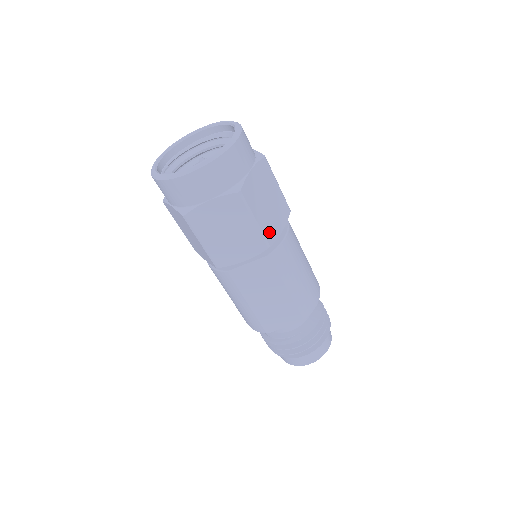
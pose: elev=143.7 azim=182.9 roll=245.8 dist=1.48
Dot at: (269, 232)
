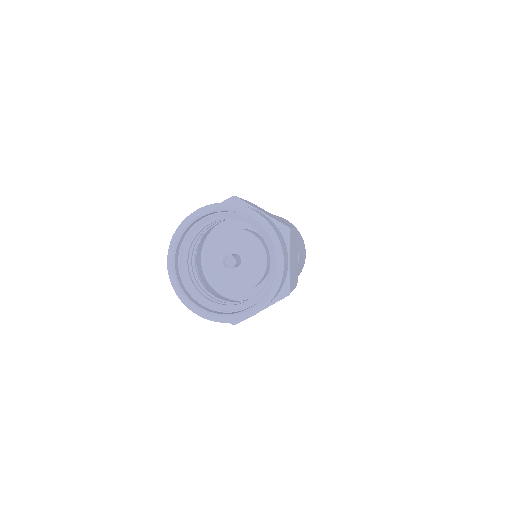
Dot at: (296, 277)
